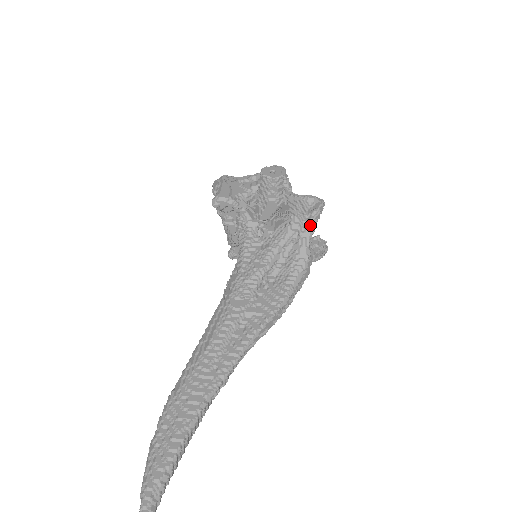
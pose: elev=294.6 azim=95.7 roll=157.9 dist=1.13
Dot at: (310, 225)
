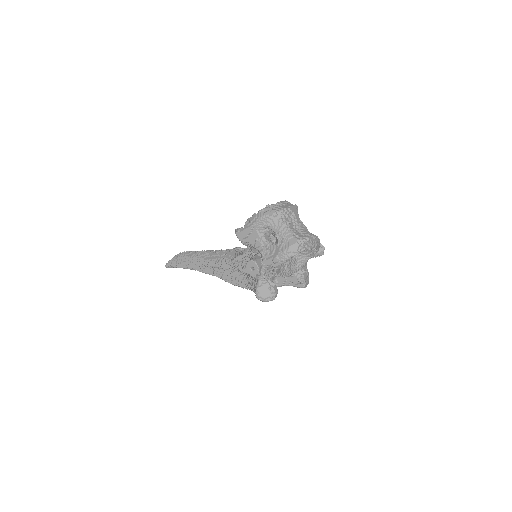
Dot at: occluded
